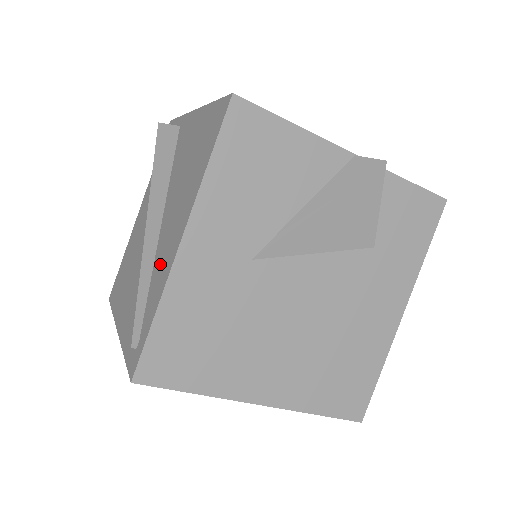
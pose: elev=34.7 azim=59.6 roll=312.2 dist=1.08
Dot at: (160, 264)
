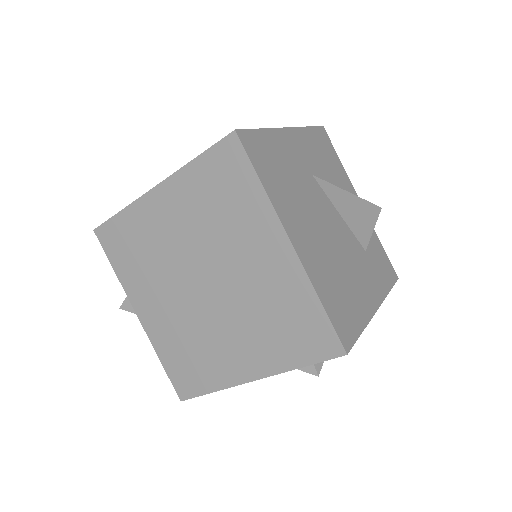
Dot at: occluded
